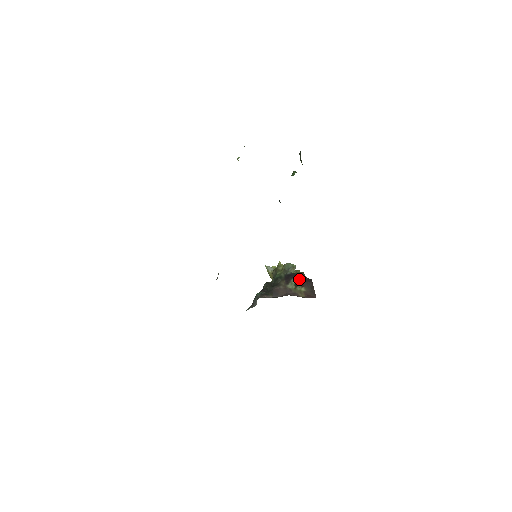
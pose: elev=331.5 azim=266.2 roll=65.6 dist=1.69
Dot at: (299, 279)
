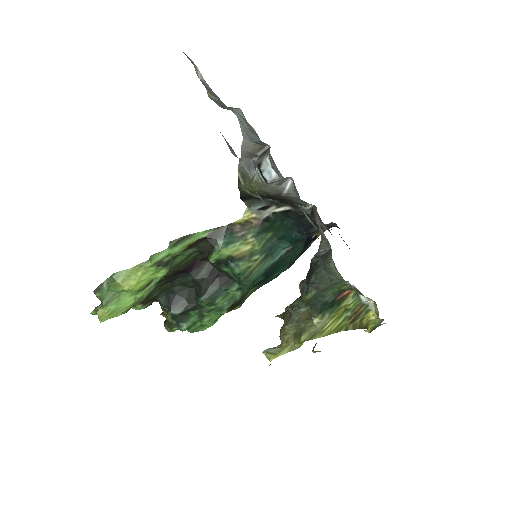
Dot at: occluded
